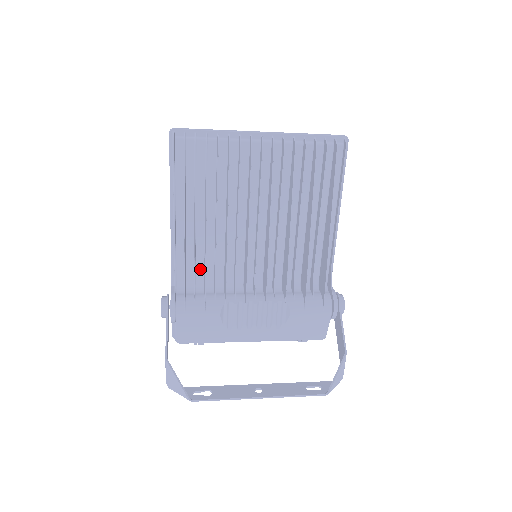
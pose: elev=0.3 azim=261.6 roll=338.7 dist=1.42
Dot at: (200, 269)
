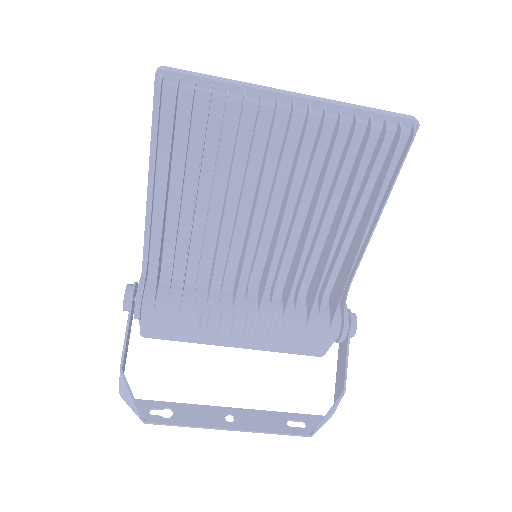
Dot at: (181, 258)
